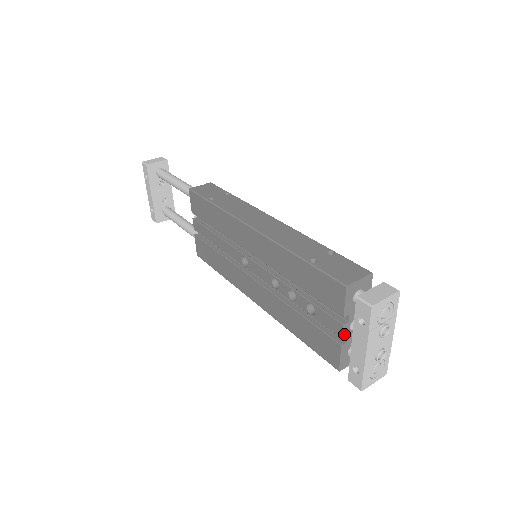
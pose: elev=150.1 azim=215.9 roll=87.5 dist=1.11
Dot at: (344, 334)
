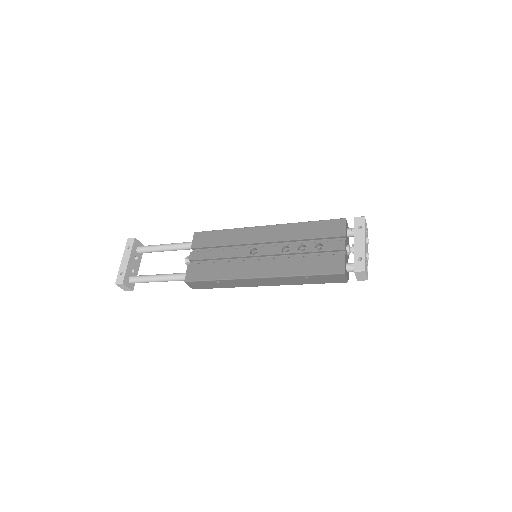
Dot at: (345, 248)
